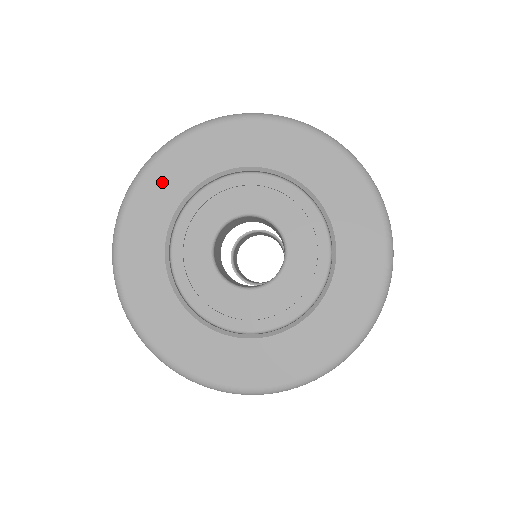
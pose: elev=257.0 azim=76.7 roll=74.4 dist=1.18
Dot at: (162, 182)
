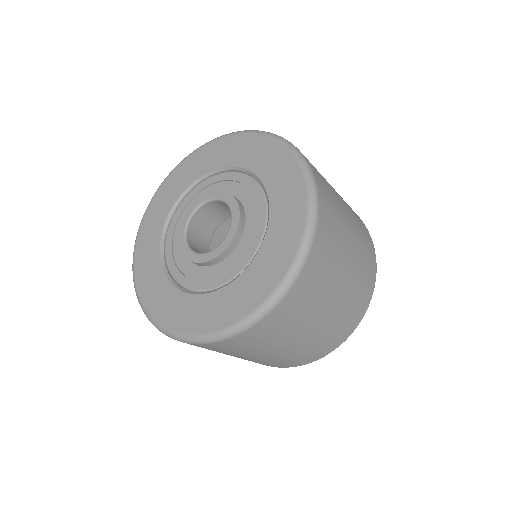
Dot at: (148, 234)
